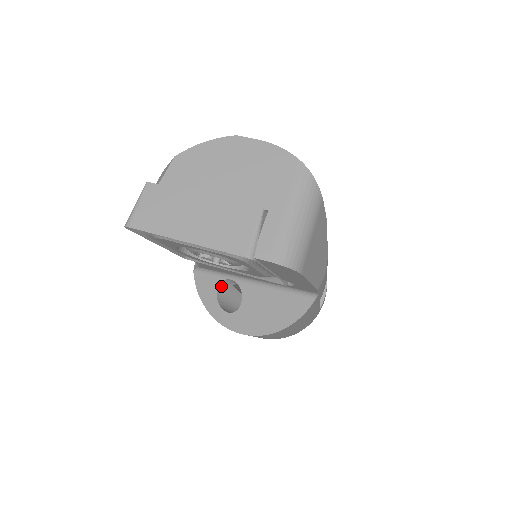
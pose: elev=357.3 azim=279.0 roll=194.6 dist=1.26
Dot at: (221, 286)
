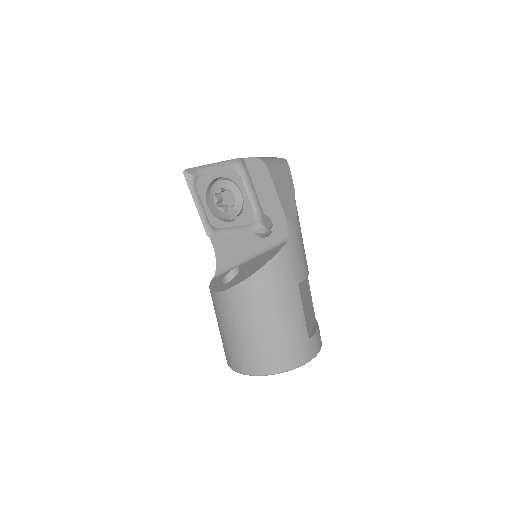
Dot at: (227, 278)
